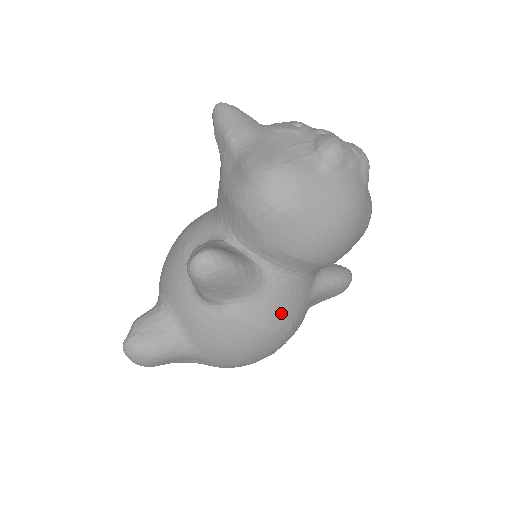
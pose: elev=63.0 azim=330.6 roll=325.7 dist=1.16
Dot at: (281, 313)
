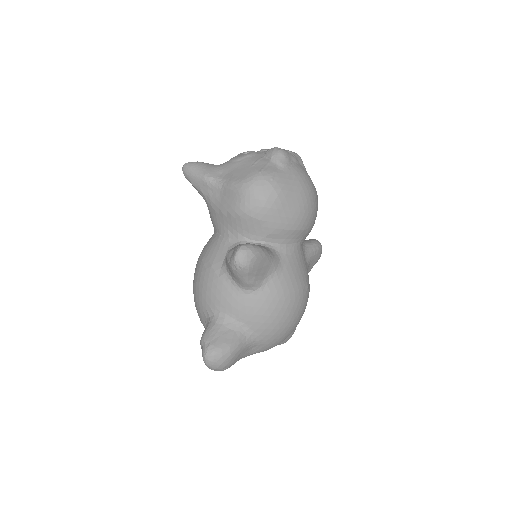
Dot at: (298, 276)
